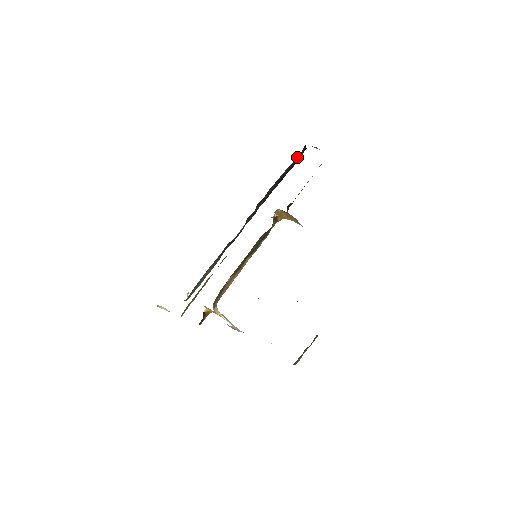
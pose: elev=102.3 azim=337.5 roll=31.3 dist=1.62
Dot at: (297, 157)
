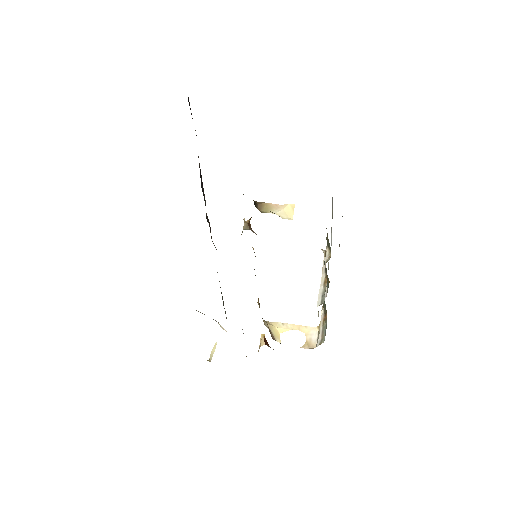
Dot at: occluded
